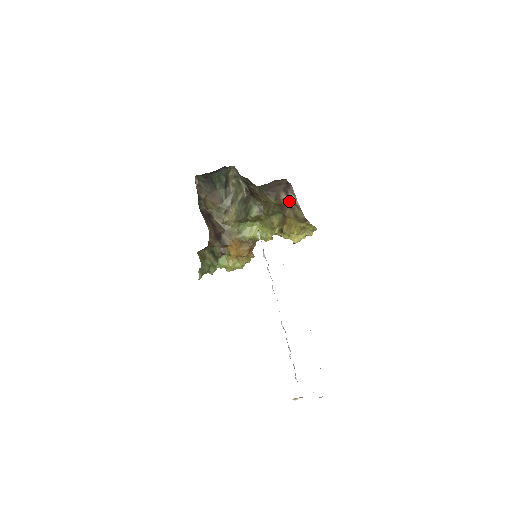
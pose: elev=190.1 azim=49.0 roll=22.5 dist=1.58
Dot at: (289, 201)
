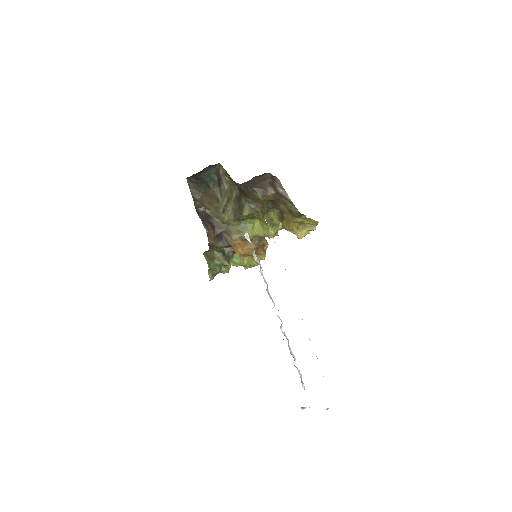
Dot at: (279, 196)
